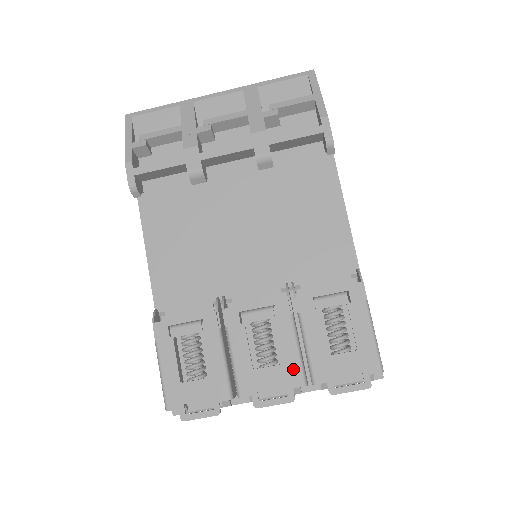
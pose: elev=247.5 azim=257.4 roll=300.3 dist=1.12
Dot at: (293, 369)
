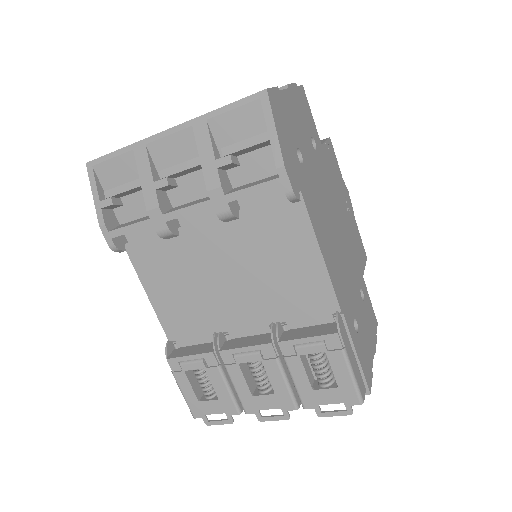
Dot at: (285, 398)
